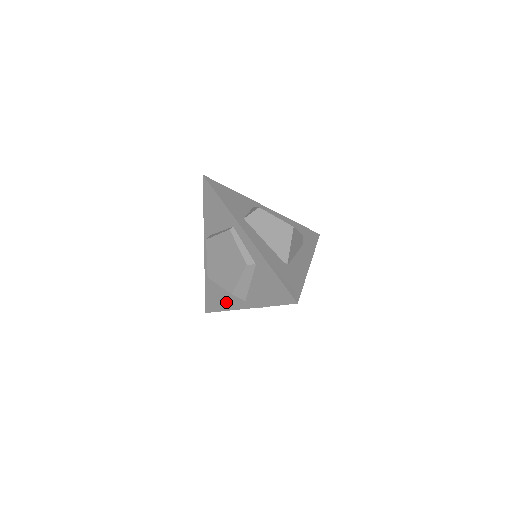
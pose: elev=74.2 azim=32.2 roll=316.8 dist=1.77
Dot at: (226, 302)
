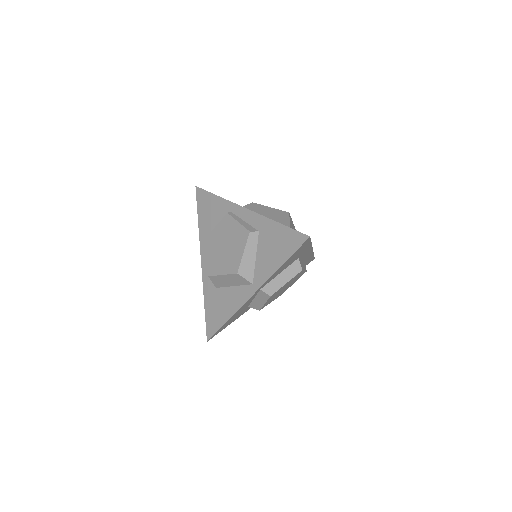
Dot at: (231, 305)
